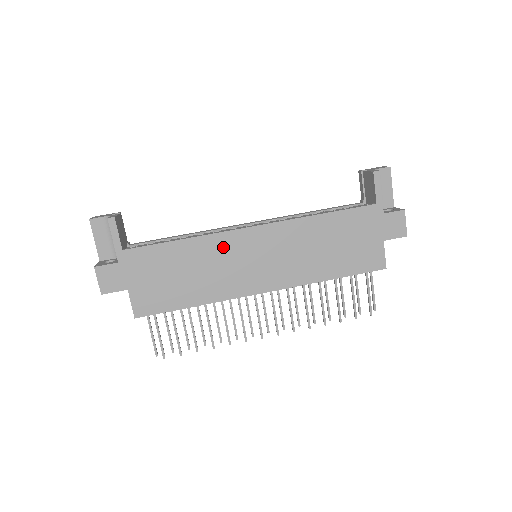
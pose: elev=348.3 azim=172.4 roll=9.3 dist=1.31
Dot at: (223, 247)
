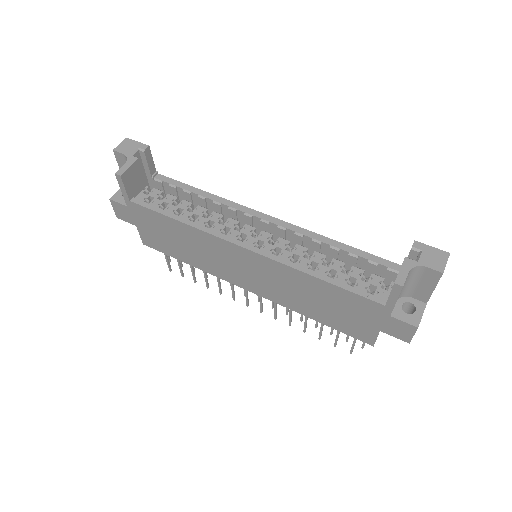
Dot at: (215, 245)
